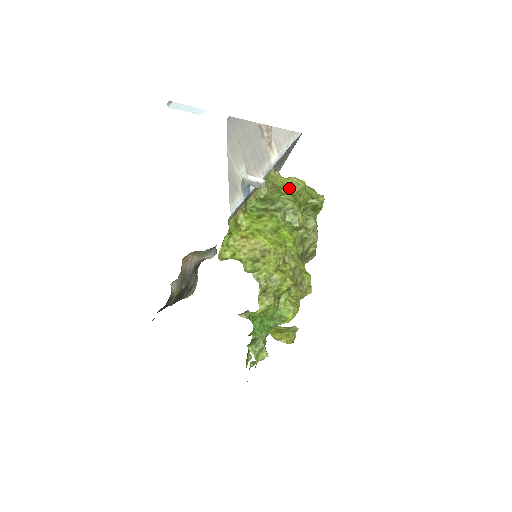
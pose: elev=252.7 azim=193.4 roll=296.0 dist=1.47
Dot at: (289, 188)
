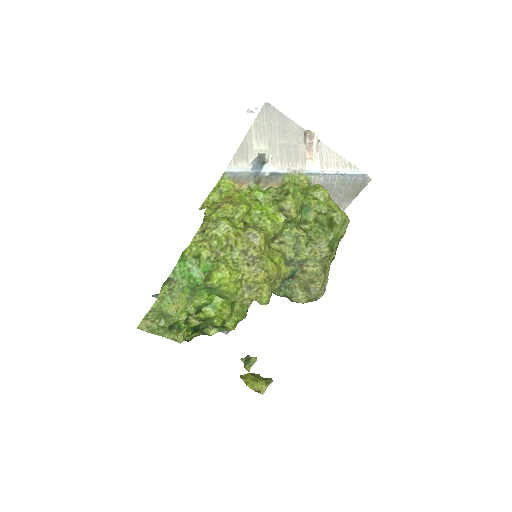
Dot at: (307, 189)
